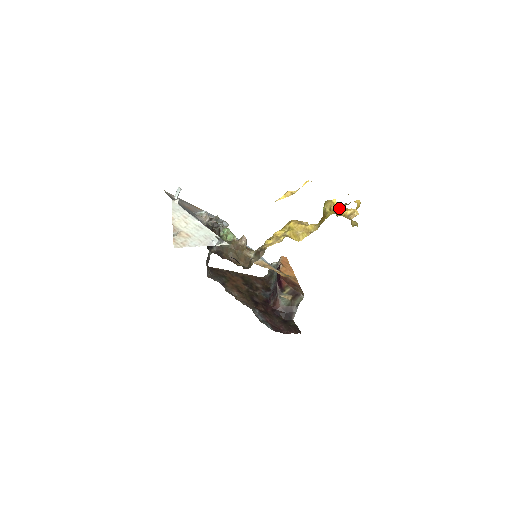
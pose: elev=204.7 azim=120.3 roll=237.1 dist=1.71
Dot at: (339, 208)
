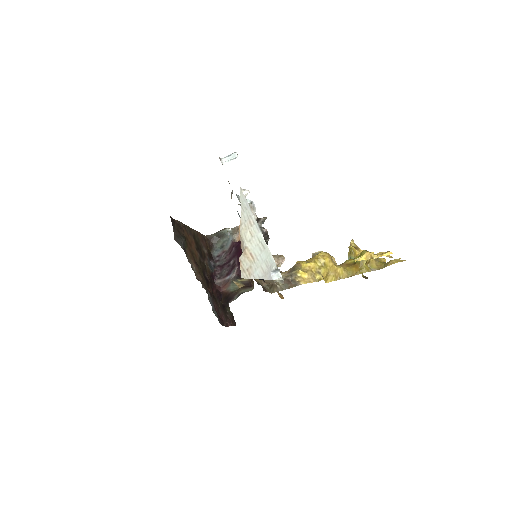
Dot at: (373, 265)
